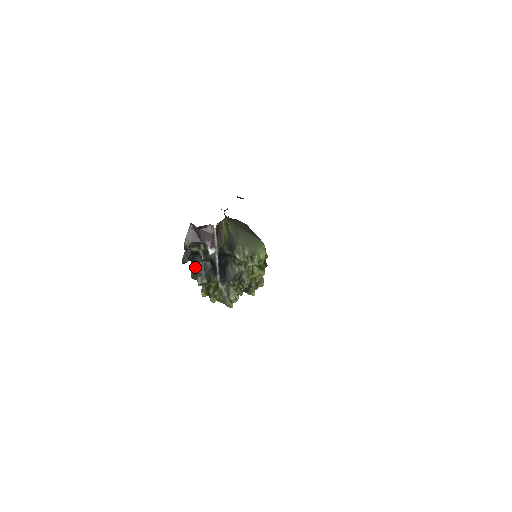
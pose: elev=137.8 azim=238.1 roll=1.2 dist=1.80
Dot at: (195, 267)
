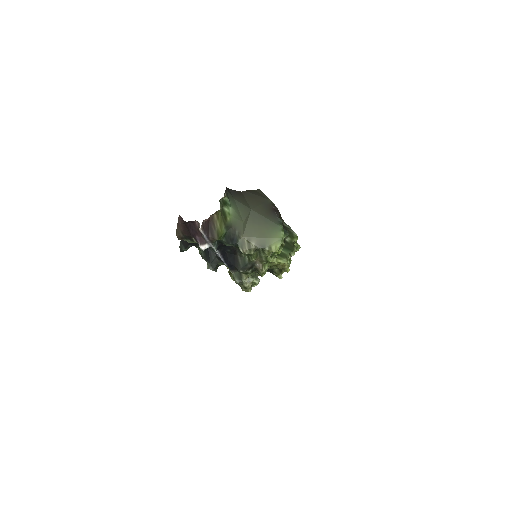
Dot at: (201, 252)
